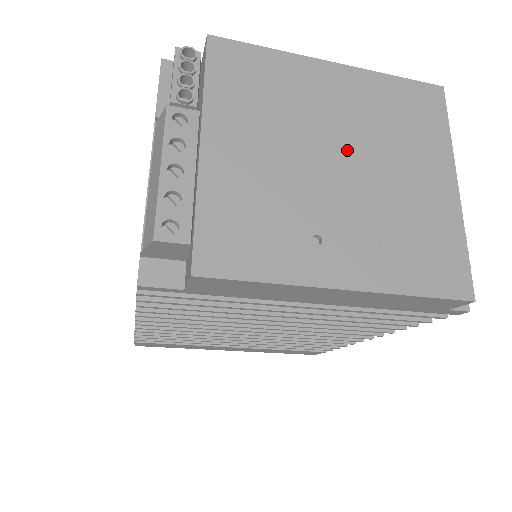
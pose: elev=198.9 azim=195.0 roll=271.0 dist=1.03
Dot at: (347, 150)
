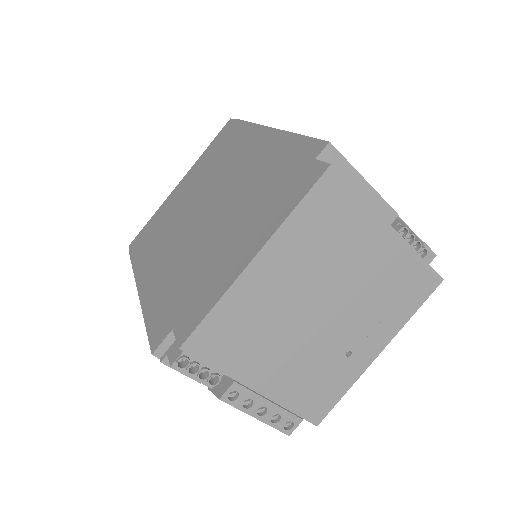
Dot at: (319, 298)
